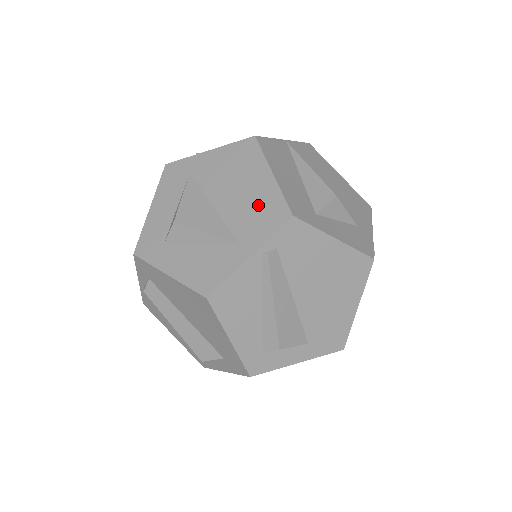
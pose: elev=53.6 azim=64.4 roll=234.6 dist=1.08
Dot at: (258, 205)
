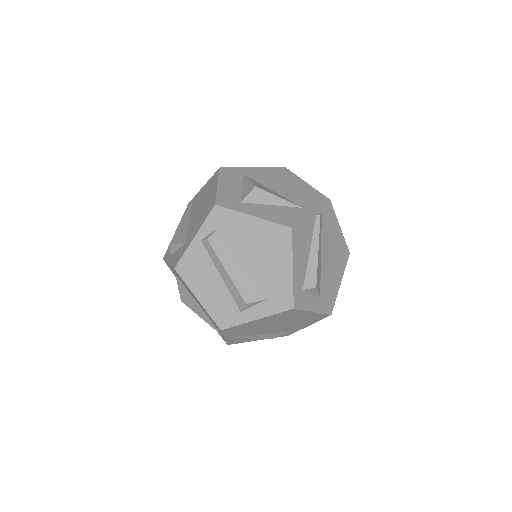
Dot at: (305, 193)
